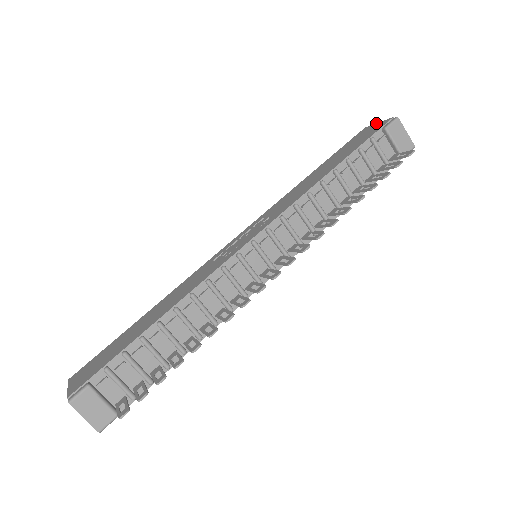
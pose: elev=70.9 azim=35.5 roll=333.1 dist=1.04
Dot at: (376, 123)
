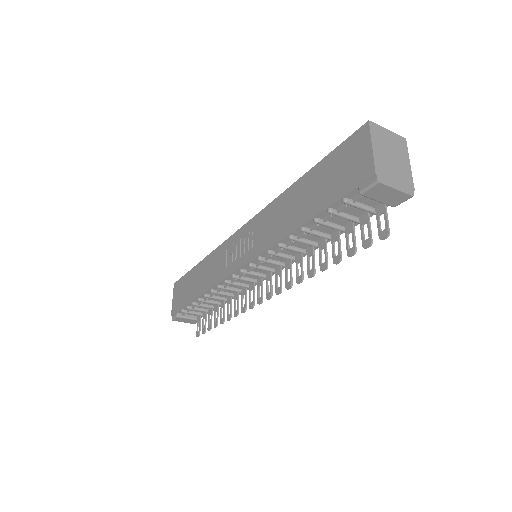
Dot at: (370, 143)
